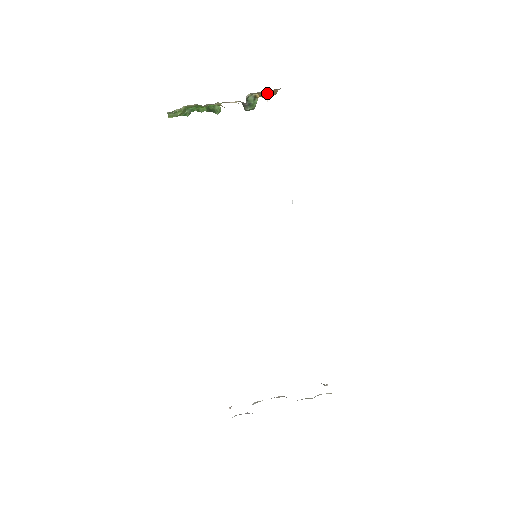
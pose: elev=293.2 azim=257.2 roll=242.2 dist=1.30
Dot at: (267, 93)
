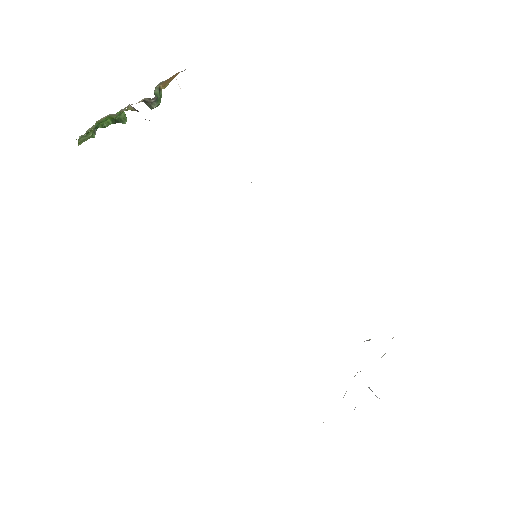
Dot at: (167, 81)
